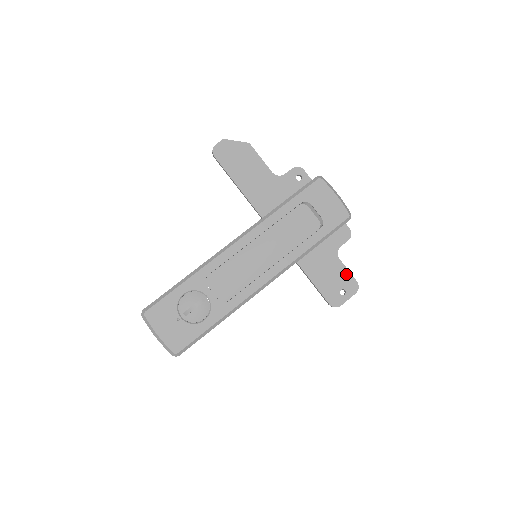
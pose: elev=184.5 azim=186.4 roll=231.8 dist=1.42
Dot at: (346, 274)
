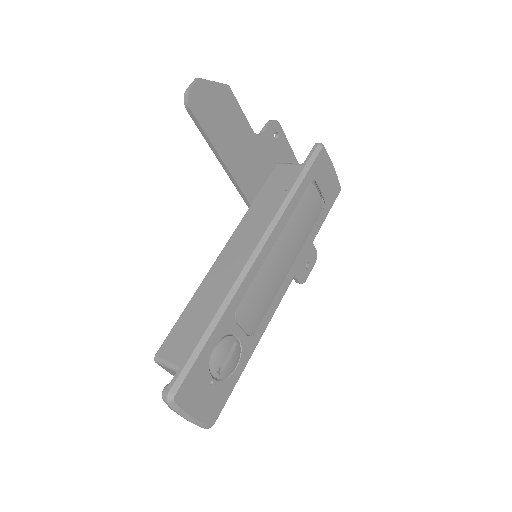
Dot at: occluded
